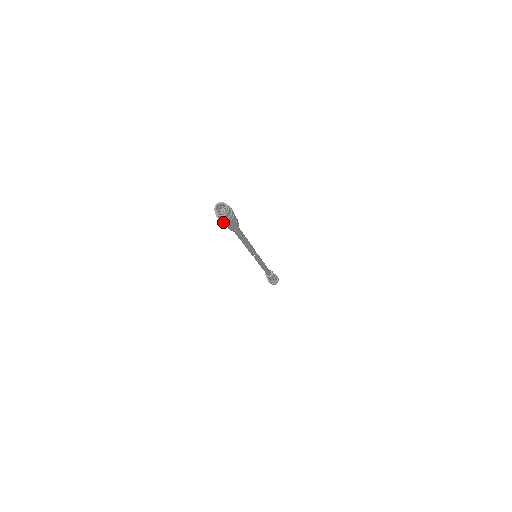
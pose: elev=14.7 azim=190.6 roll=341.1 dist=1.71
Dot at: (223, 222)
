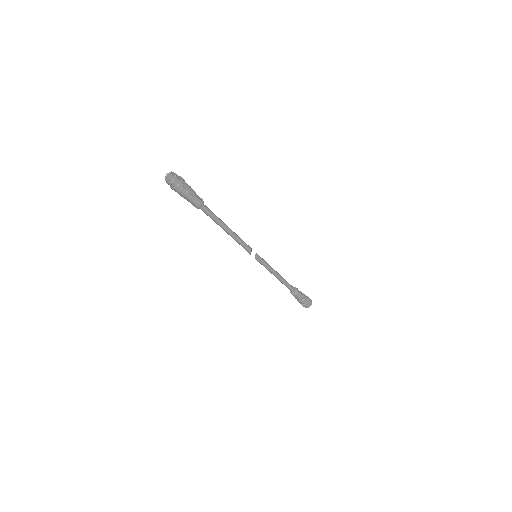
Dot at: (179, 192)
